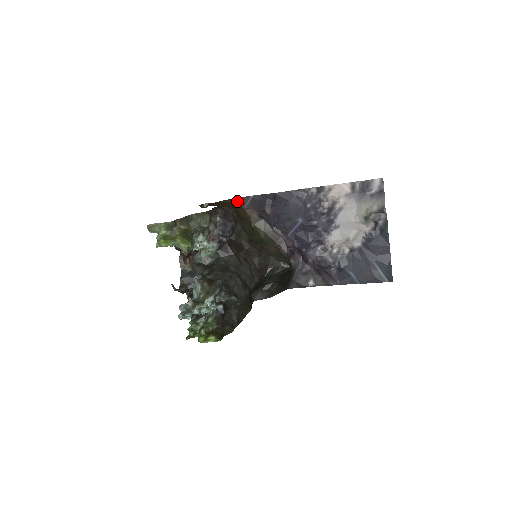
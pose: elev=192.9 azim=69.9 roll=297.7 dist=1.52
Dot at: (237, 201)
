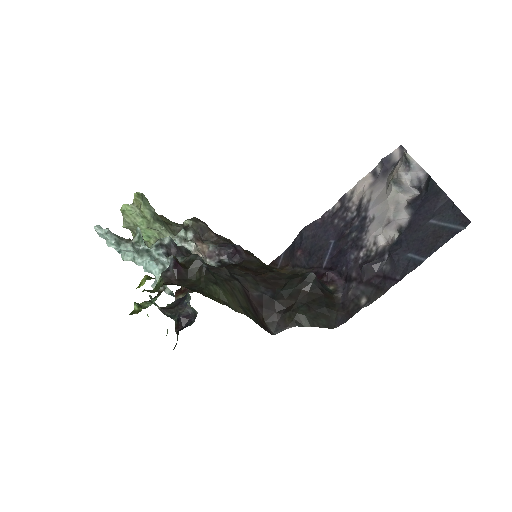
Dot at: (270, 265)
